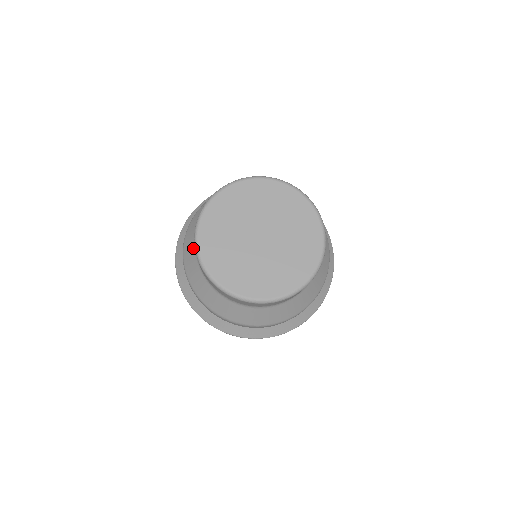
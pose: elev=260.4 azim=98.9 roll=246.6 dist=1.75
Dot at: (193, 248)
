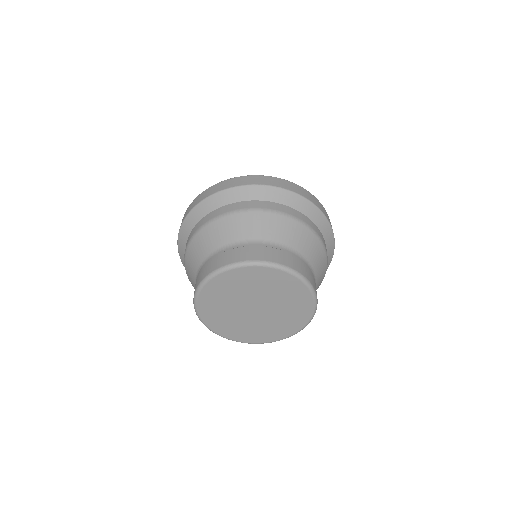
Dot at: (194, 271)
